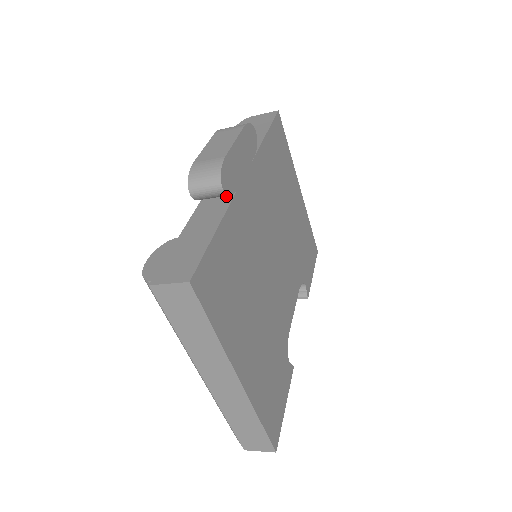
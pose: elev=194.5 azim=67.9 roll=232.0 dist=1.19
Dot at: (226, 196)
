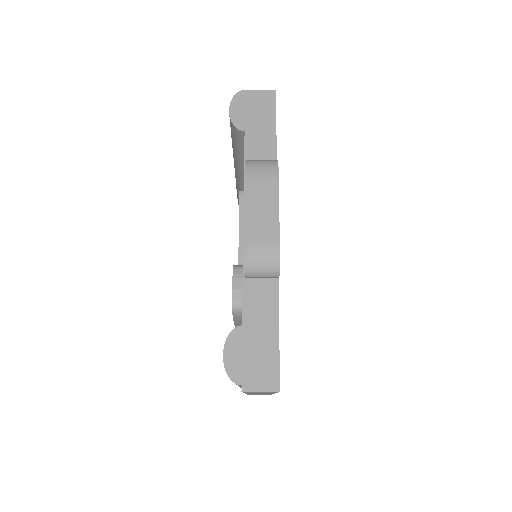
Dot at: occluded
